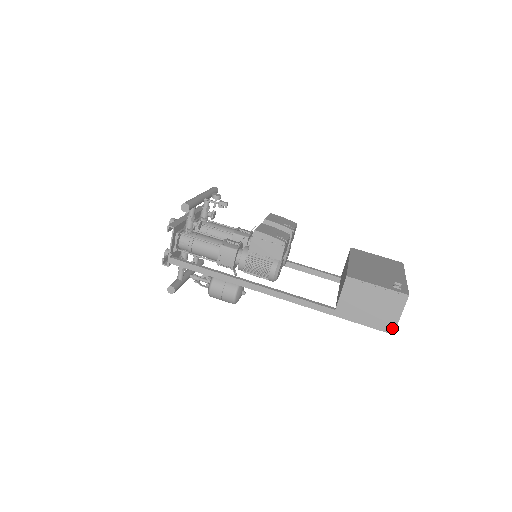
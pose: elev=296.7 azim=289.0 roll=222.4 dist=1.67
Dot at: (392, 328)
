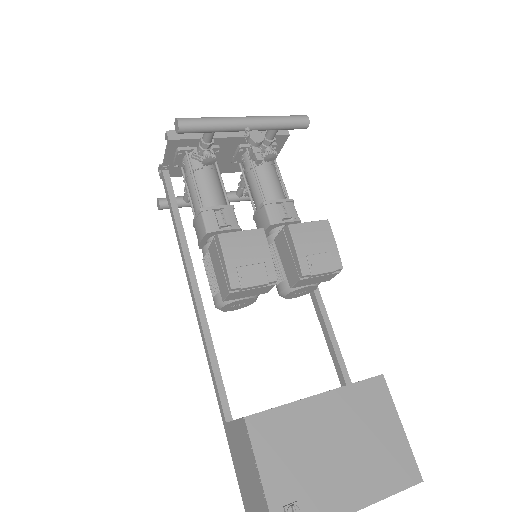
Dot at: out of frame
